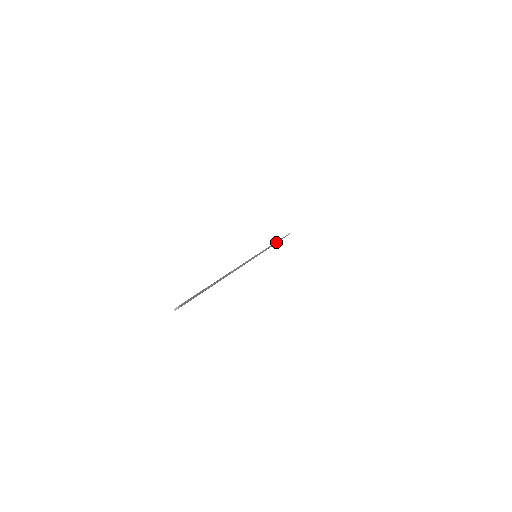
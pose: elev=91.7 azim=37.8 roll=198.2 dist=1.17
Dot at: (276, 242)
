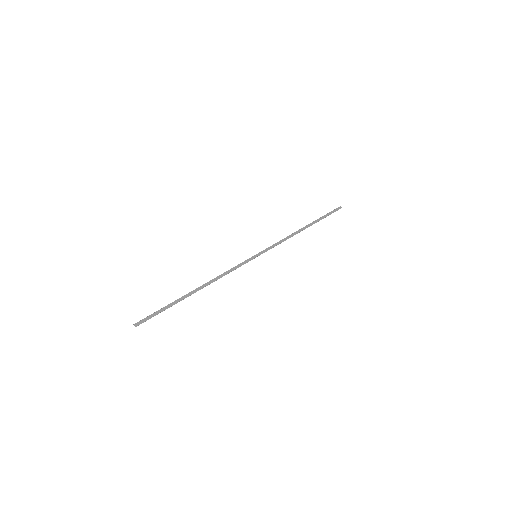
Dot at: (302, 230)
